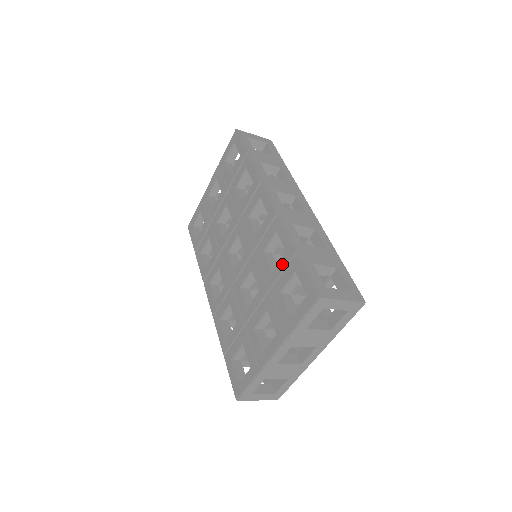
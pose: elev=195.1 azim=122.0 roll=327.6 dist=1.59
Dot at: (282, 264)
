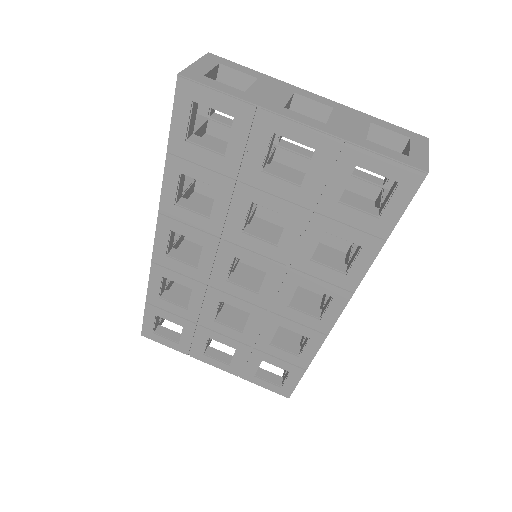
Dot at: (286, 357)
